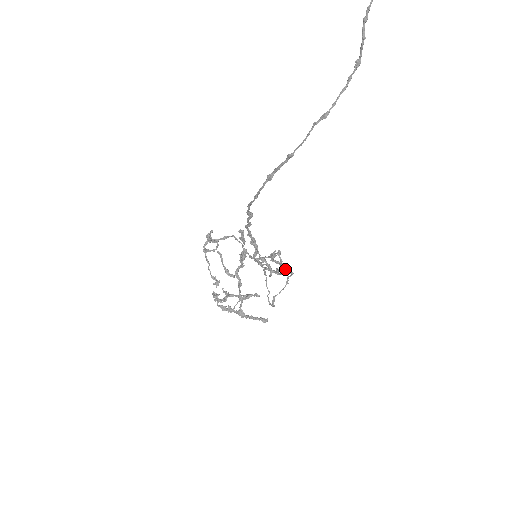
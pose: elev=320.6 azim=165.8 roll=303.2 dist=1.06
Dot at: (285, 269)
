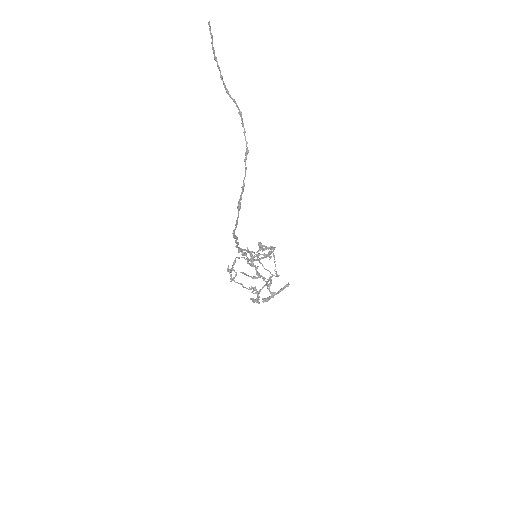
Dot at: occluded
